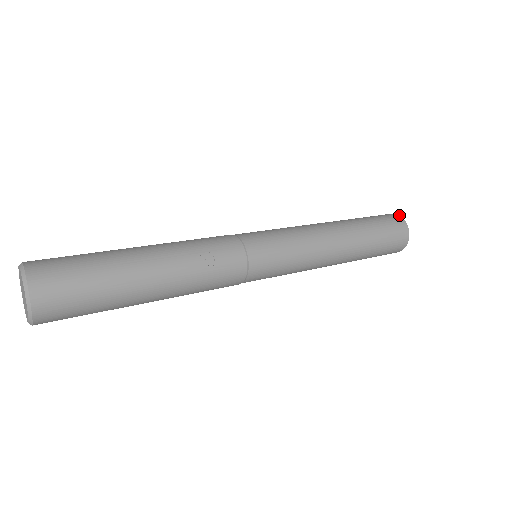
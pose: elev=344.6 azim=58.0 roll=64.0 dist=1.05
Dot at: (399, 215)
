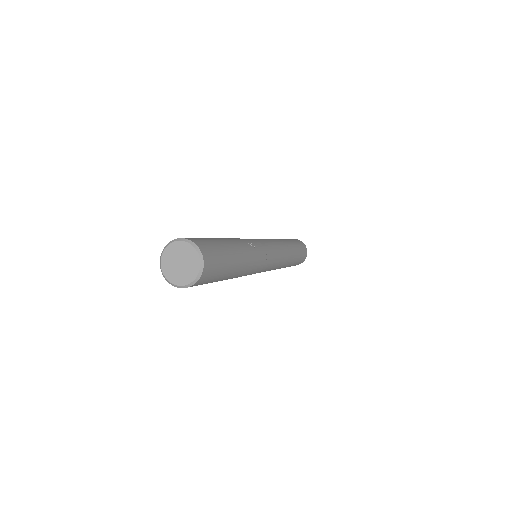
Dot at: occluded
